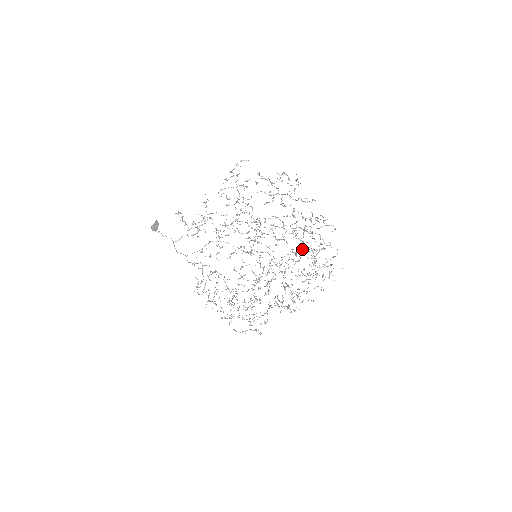
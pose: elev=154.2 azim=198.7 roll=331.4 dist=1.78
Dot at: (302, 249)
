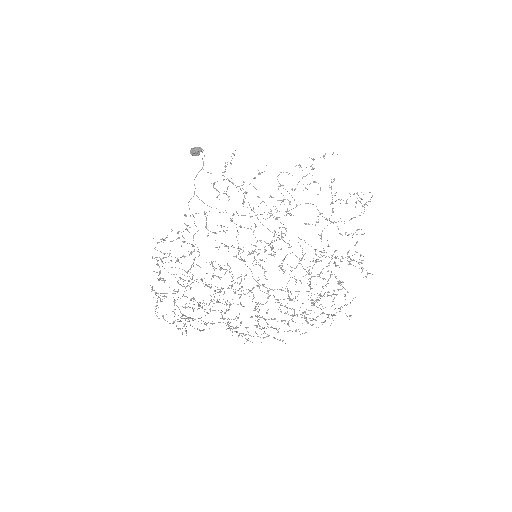
Dot at: (310, 282)
